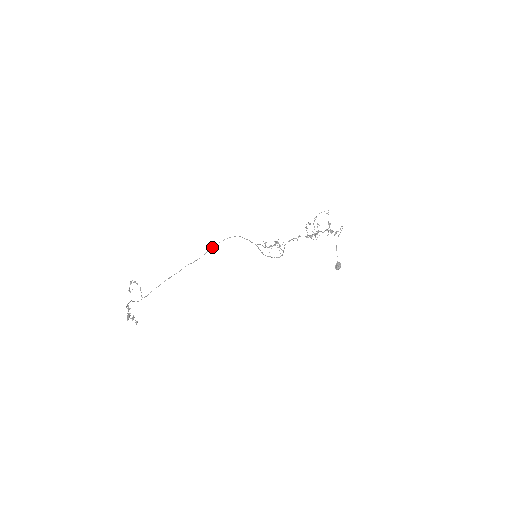
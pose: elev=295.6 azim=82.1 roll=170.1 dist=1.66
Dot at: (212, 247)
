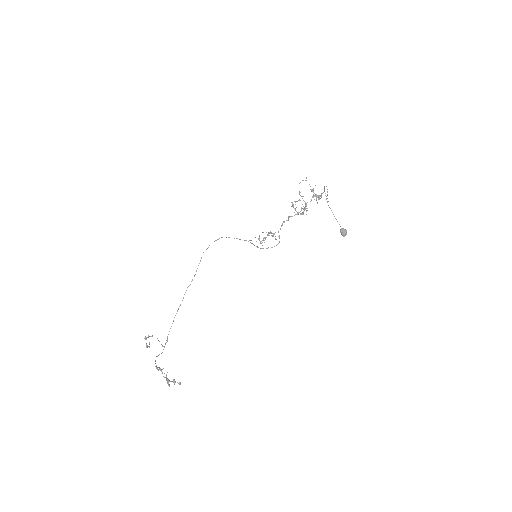
Dot at: (201, 258)
